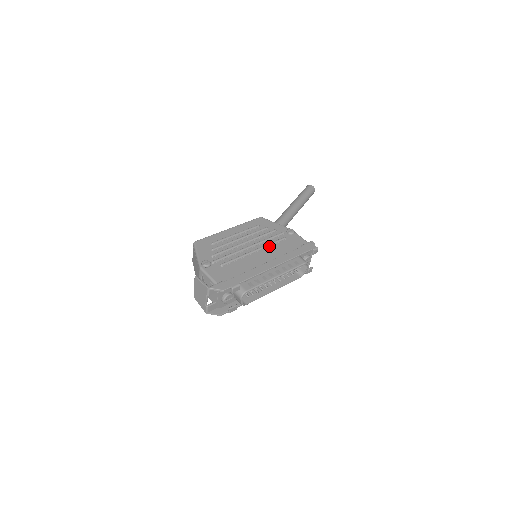
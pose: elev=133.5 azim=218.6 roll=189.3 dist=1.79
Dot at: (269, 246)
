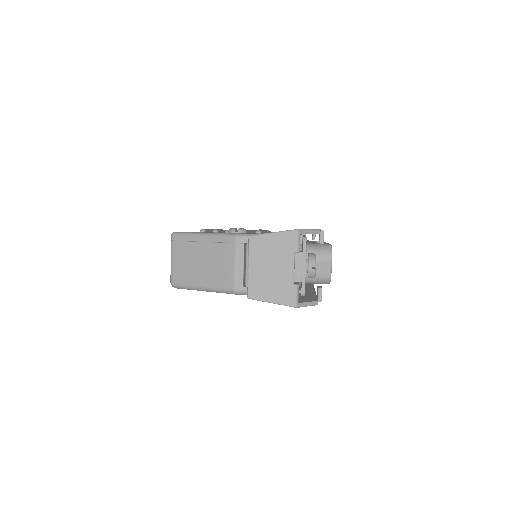
Dot at: occluded
